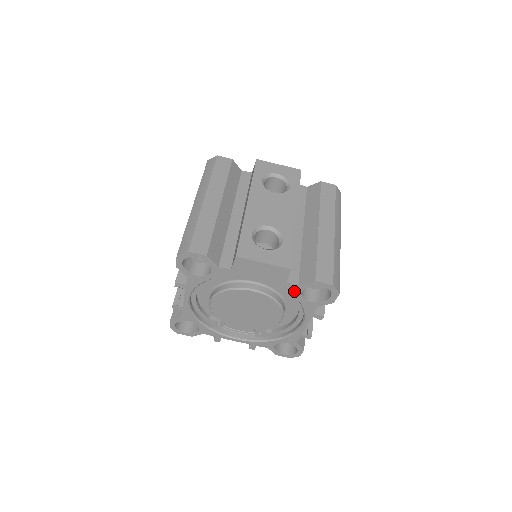
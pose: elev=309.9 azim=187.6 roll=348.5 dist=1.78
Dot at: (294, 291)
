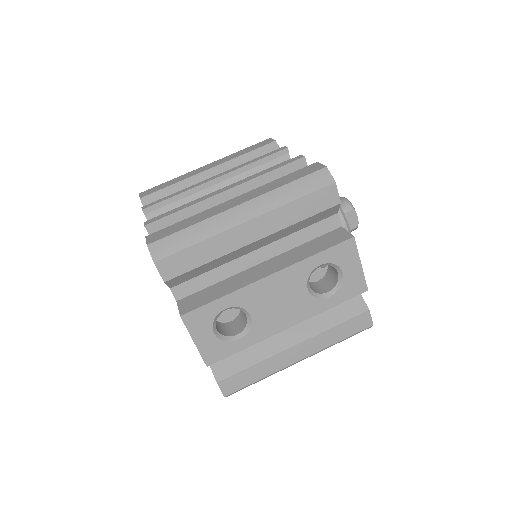
Dot at: occluded
